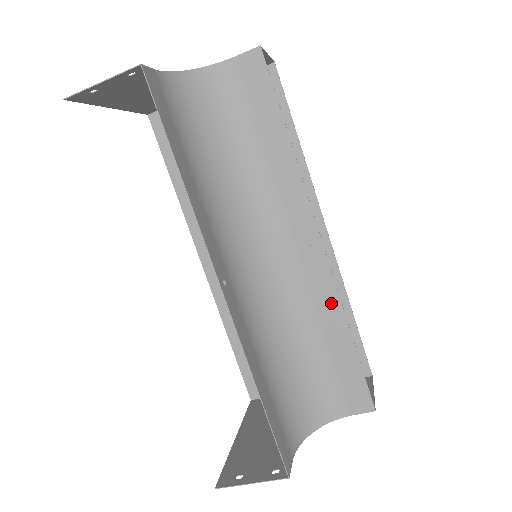
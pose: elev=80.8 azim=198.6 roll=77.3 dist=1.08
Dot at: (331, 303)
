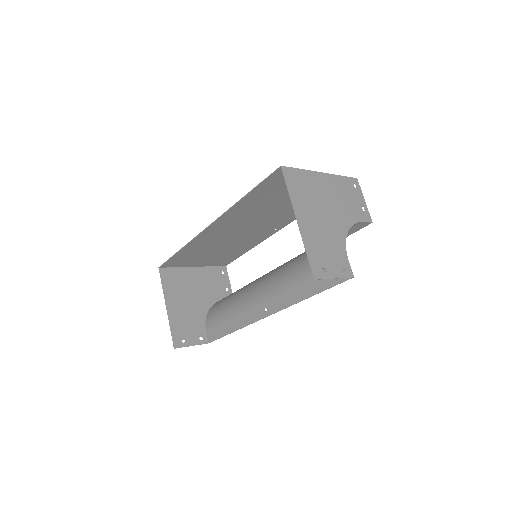
Dot at: occluded
